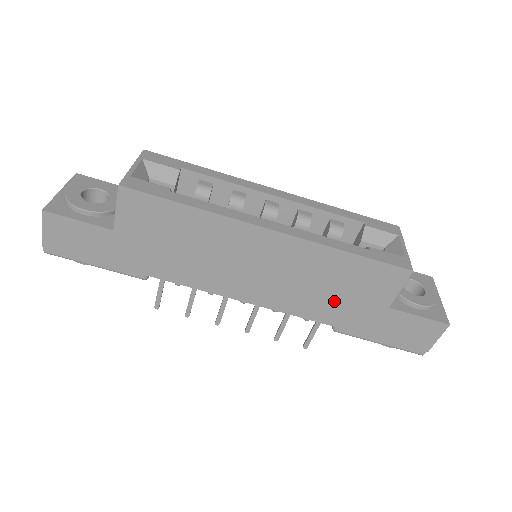
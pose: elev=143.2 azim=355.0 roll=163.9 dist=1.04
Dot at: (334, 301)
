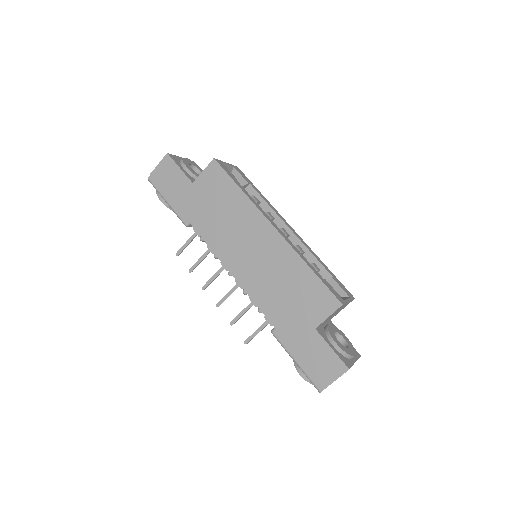
Dot at: (284, 303)
